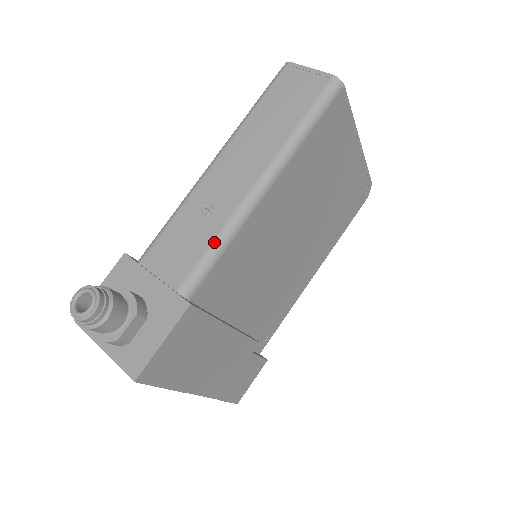
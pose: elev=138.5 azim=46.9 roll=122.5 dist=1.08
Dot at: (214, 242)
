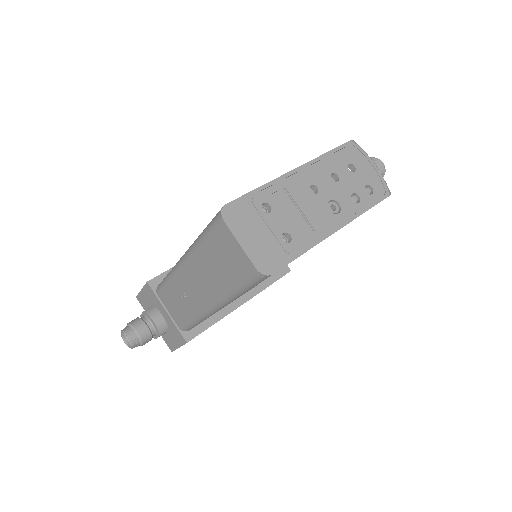
Dot at: (192, 320)
